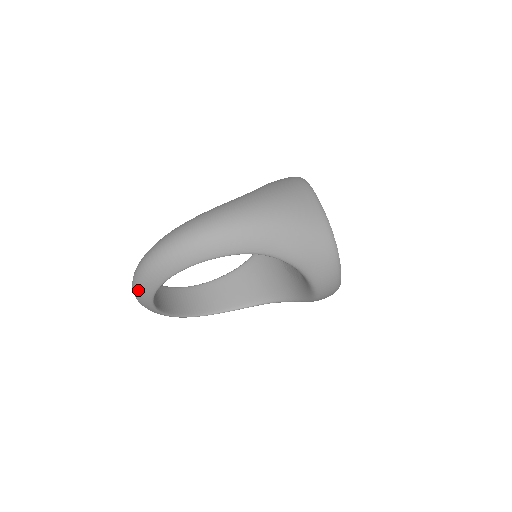
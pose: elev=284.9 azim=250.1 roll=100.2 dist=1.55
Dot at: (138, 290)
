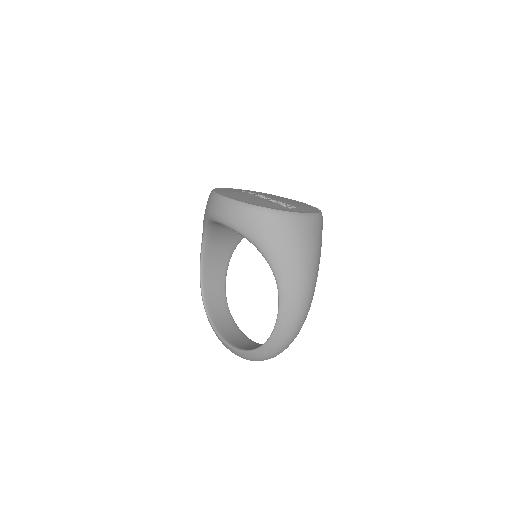
Dot at: occluded
